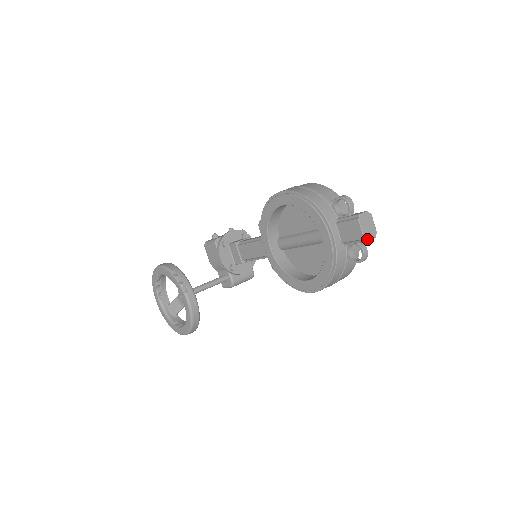
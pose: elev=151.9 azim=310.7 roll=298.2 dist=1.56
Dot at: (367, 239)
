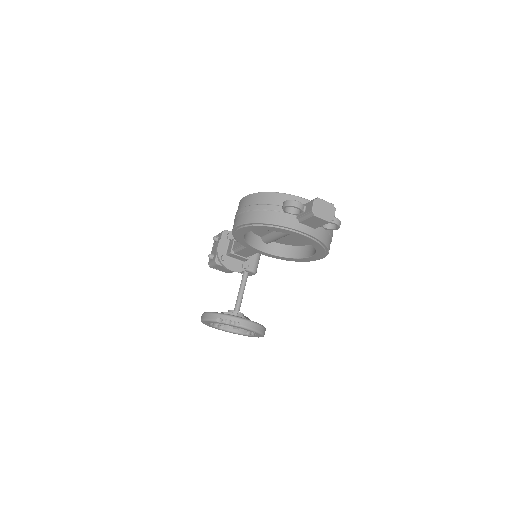
Dot at: (332, 219)
